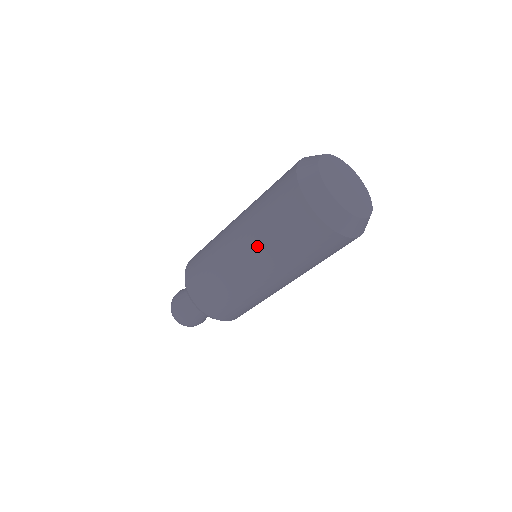
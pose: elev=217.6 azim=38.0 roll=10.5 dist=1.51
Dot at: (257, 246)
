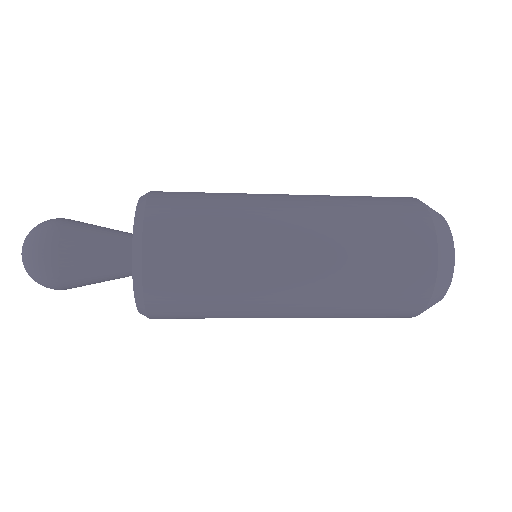
Dot at: (331, 277)
